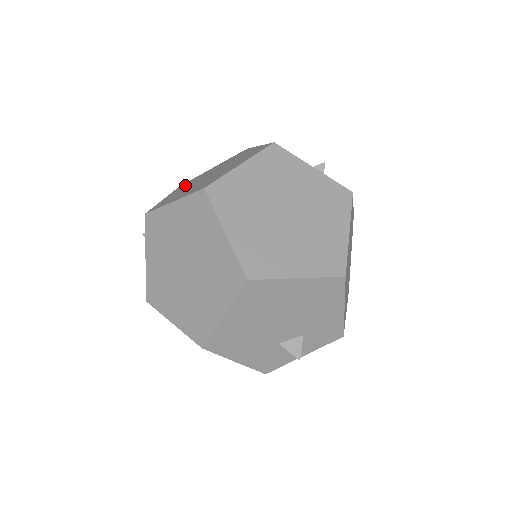
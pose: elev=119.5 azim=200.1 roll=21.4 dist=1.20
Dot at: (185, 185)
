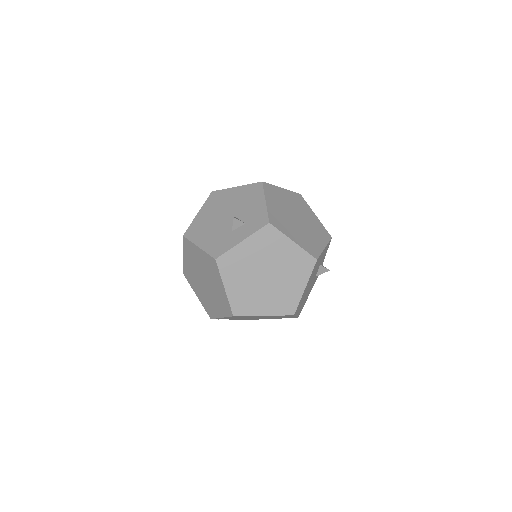
Dot at: (192, 281)
